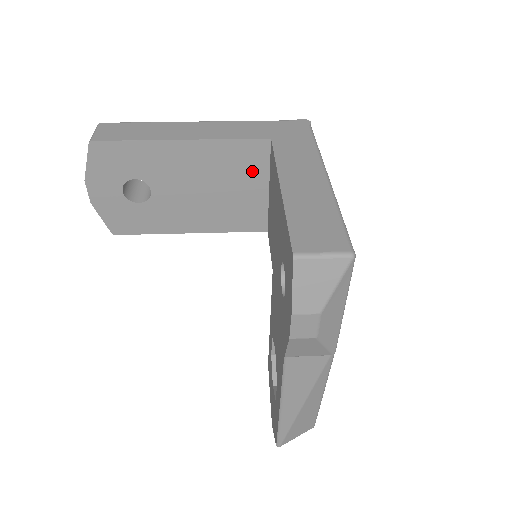
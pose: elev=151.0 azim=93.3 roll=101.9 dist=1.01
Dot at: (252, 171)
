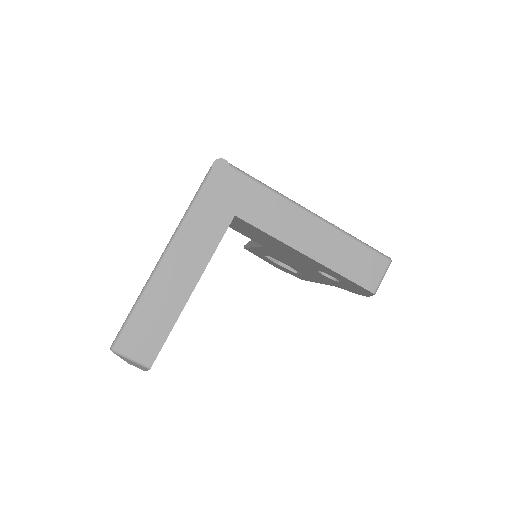
Dot at: occluded
